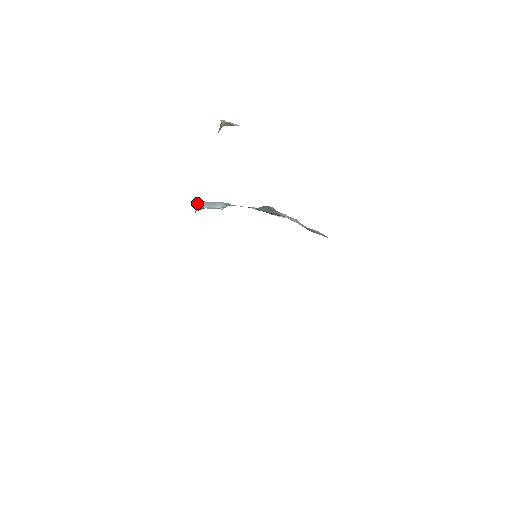
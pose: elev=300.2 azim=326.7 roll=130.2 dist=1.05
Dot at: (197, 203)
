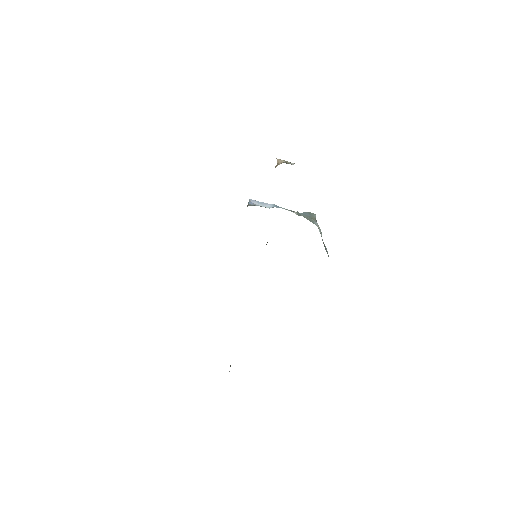
Dot at: (250, 202)
